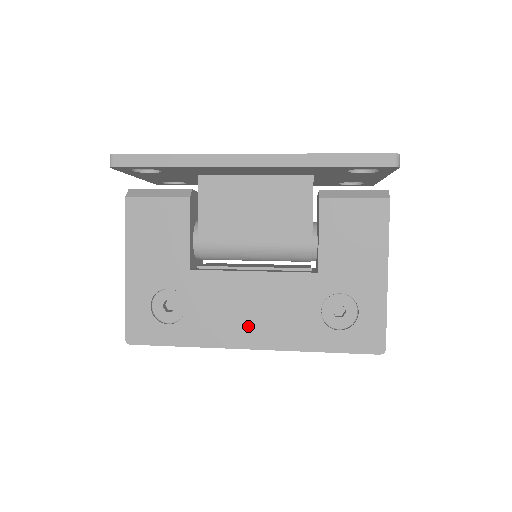
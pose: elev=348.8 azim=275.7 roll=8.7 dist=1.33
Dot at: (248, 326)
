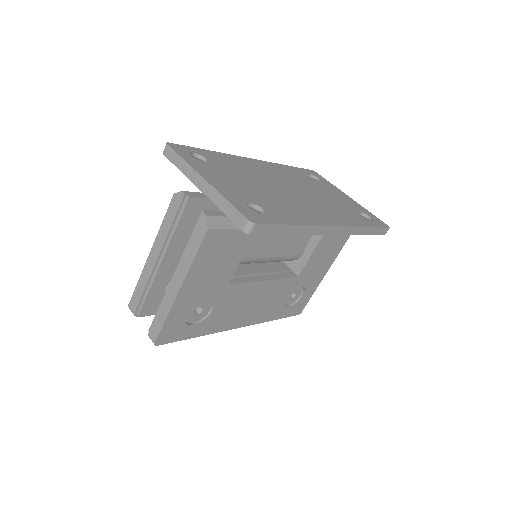
Dot at: (245, 315)
